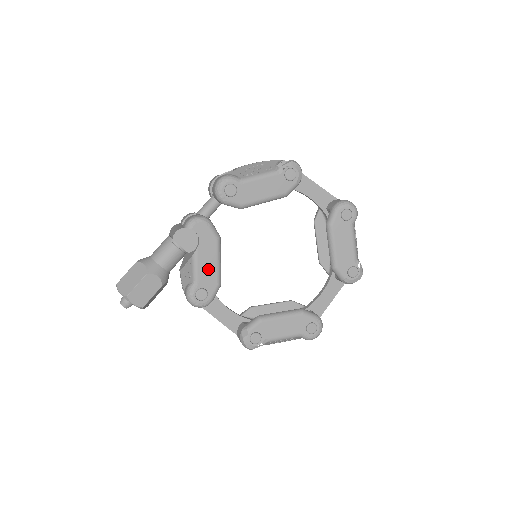
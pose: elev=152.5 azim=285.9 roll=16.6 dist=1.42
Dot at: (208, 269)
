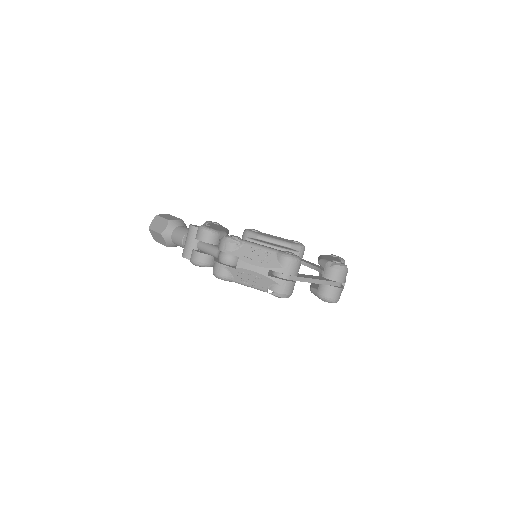
Dot at: occluded
